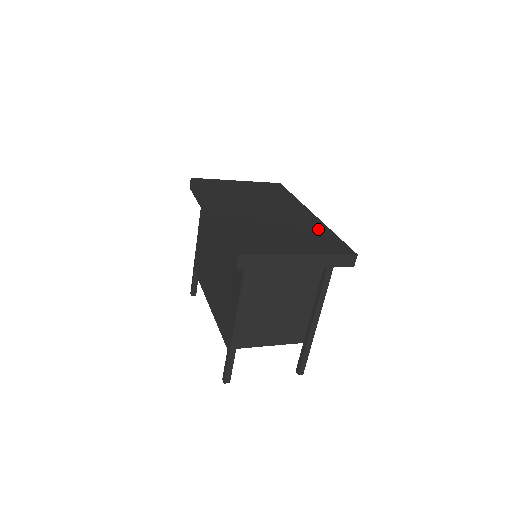
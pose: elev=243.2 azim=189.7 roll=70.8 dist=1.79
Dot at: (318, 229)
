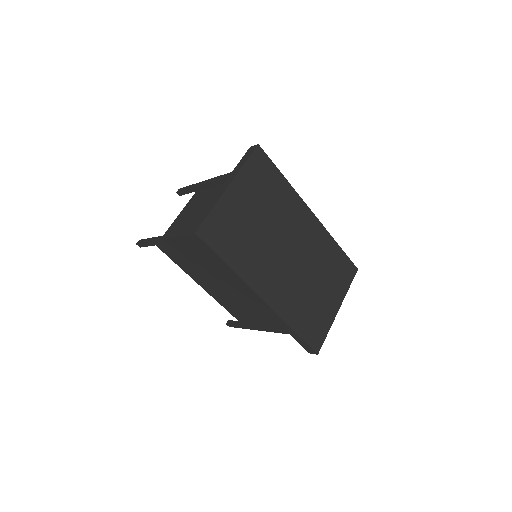
Dot at: (329, 249)
